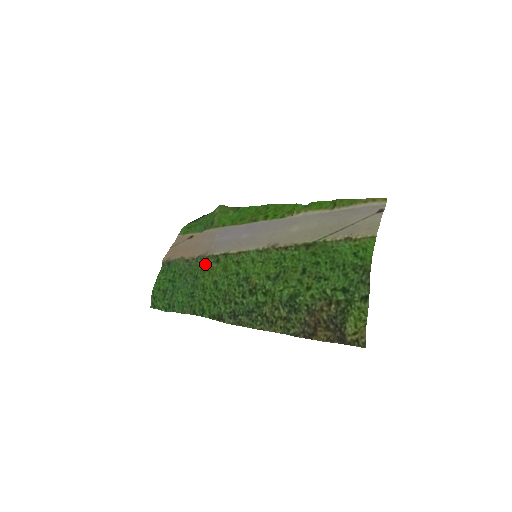
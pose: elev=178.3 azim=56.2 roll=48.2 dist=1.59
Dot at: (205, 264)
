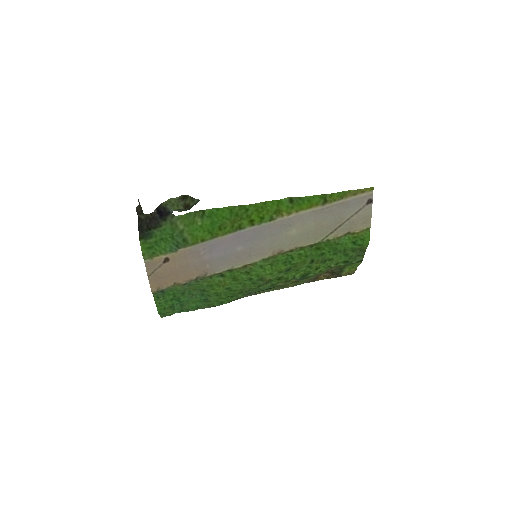
Dot at: (210, 282)
